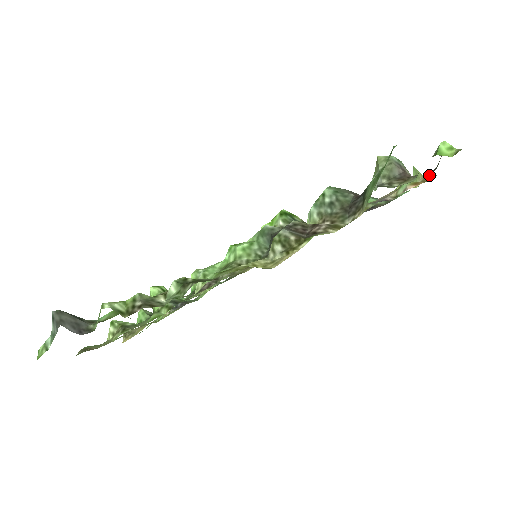
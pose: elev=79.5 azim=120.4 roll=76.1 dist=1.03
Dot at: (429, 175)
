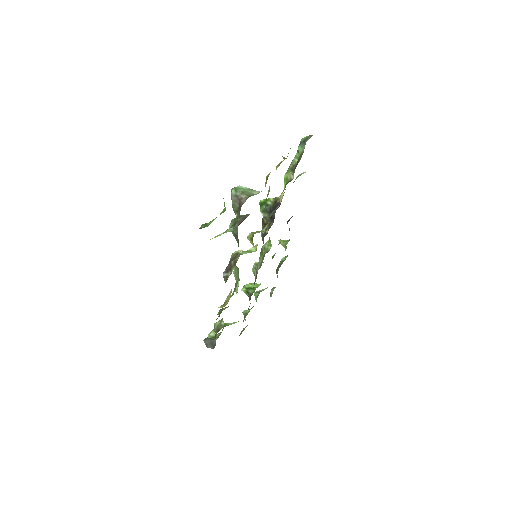
Dot at: occluded
